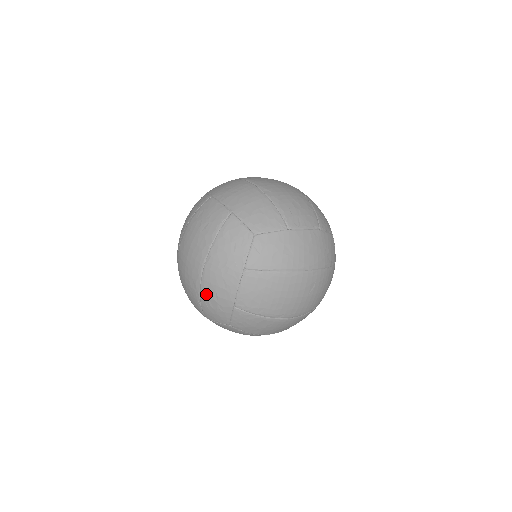
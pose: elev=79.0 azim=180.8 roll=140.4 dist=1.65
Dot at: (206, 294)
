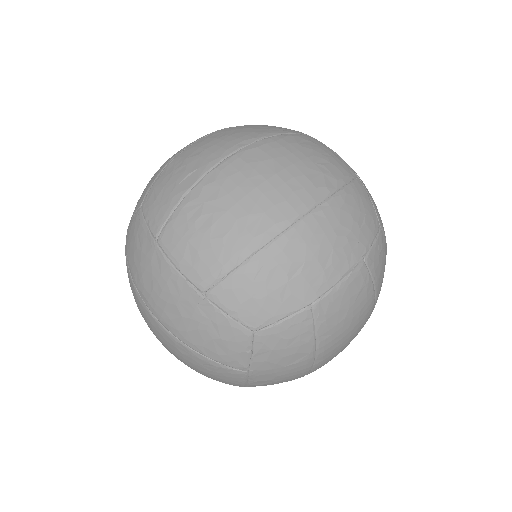
Dot at: (280, 255)
